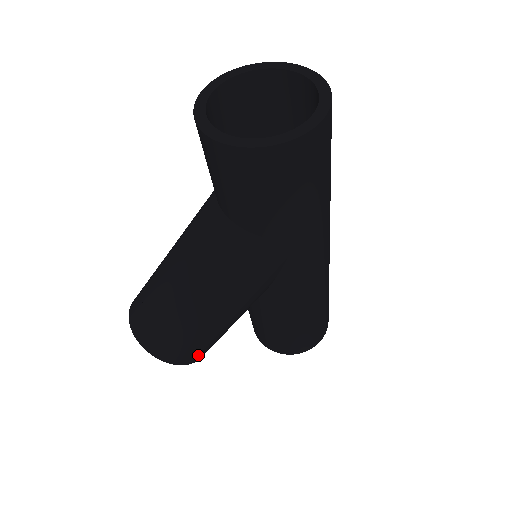
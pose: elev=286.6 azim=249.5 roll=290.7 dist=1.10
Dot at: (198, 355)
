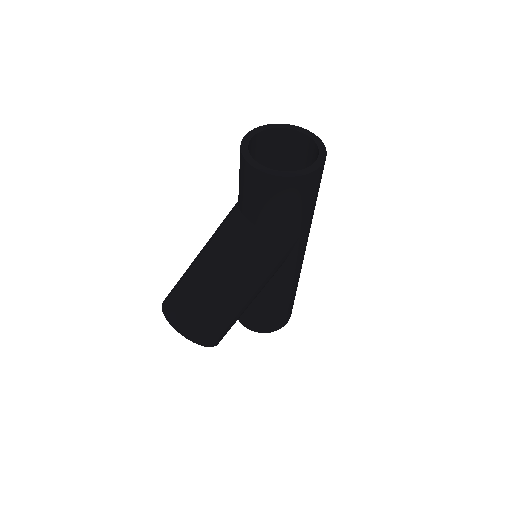
Dot at: (222, 337)
